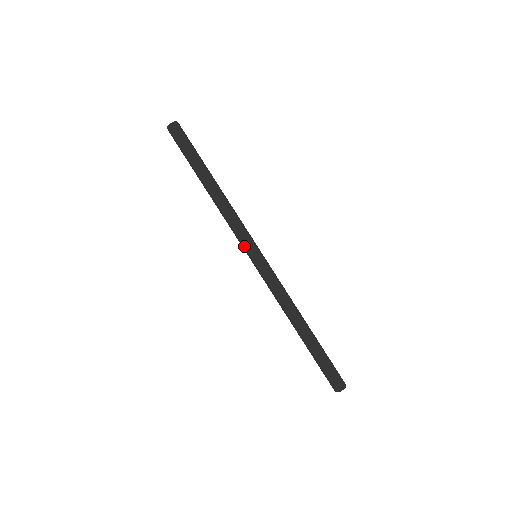
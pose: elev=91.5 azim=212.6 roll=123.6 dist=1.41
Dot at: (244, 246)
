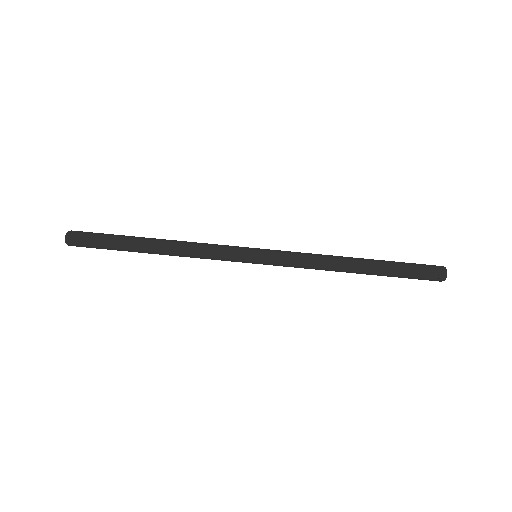
Dot at: (238, 259)
